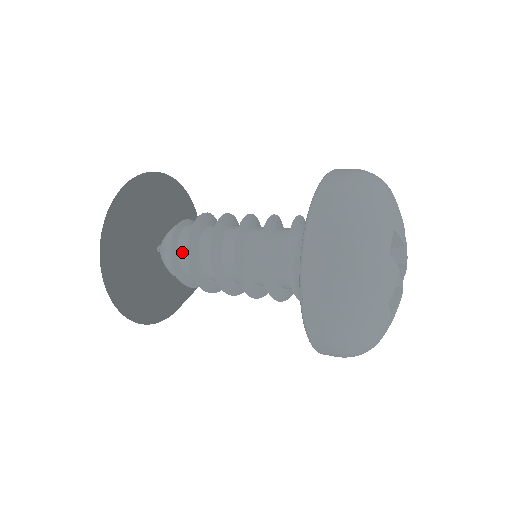
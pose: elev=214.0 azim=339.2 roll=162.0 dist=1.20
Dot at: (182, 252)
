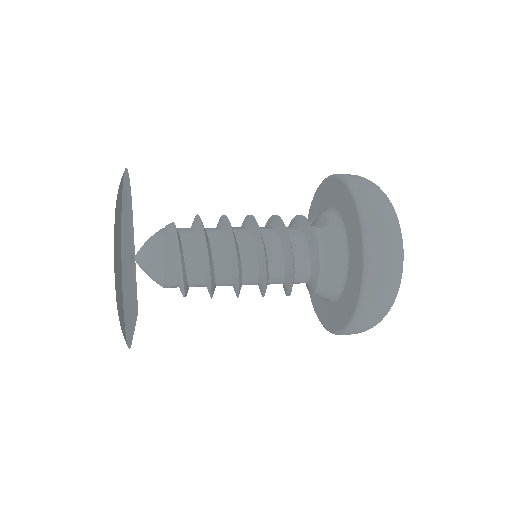
Dot at: (189, 253)
